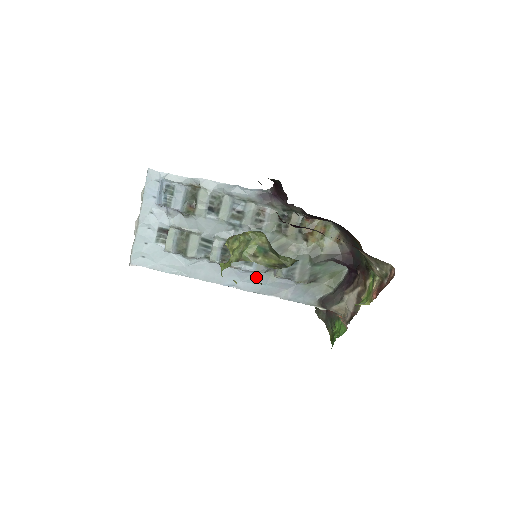
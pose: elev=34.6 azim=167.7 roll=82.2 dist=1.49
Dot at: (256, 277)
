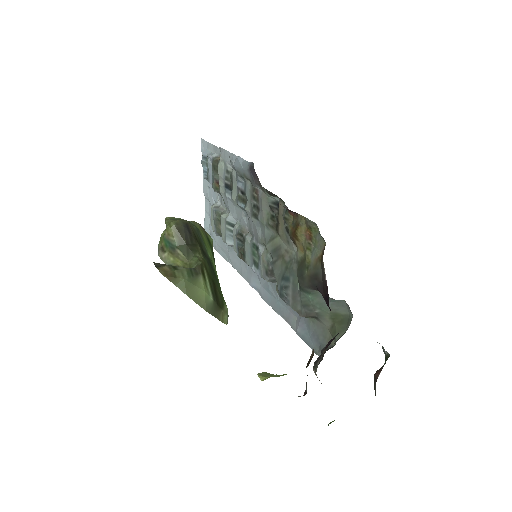
Dot at: (270, 286)
